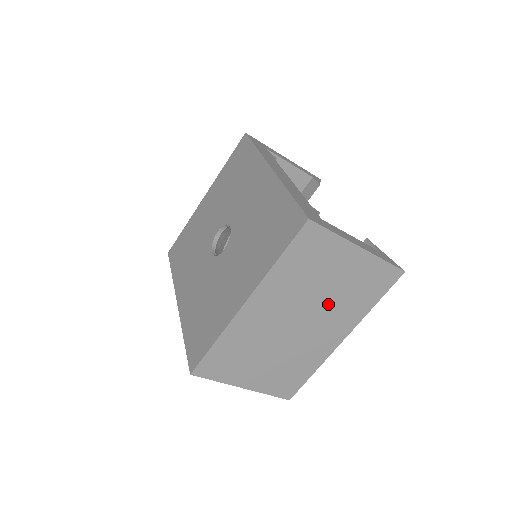
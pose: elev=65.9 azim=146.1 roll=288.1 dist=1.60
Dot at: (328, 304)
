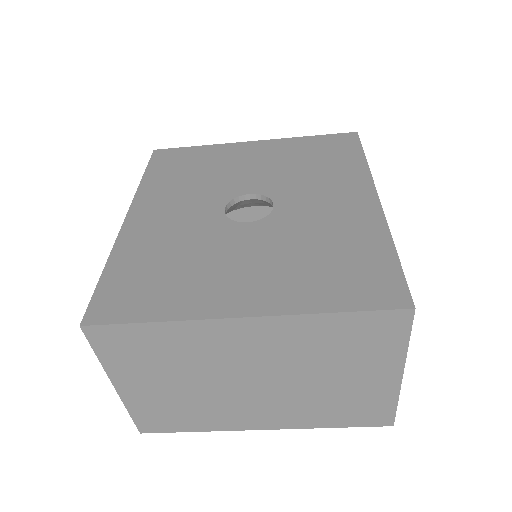
Dot at: (303, 391)
